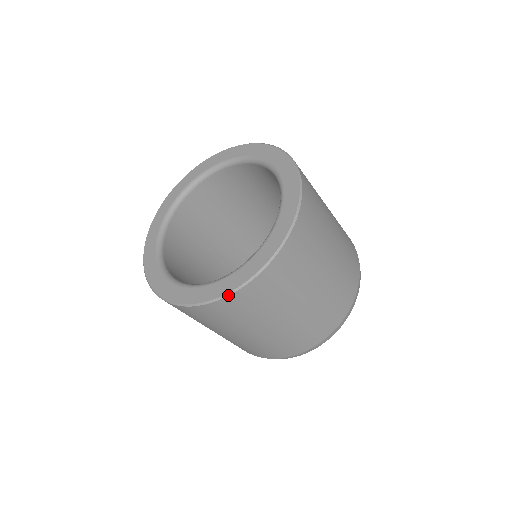
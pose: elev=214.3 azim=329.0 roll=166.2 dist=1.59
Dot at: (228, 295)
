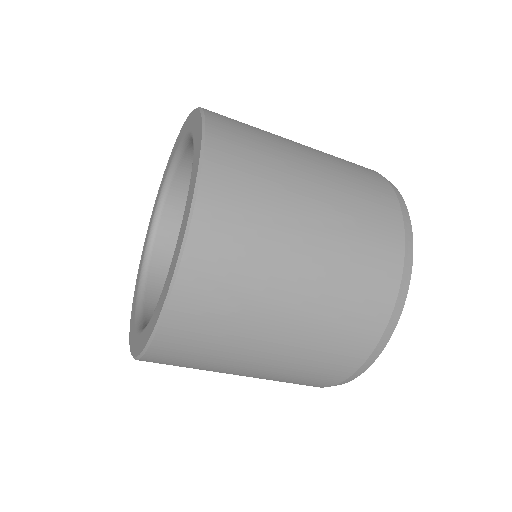
Dot at: (185, 240)
